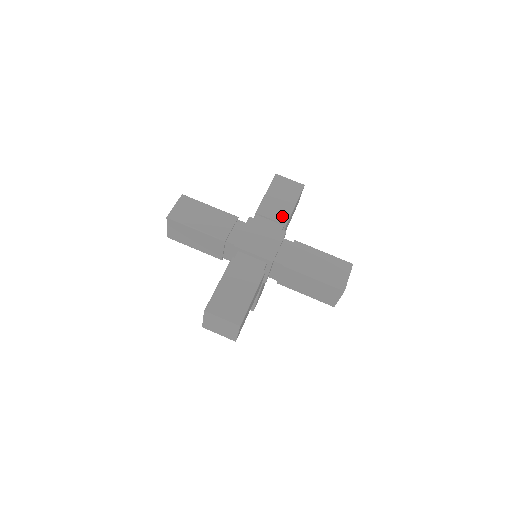
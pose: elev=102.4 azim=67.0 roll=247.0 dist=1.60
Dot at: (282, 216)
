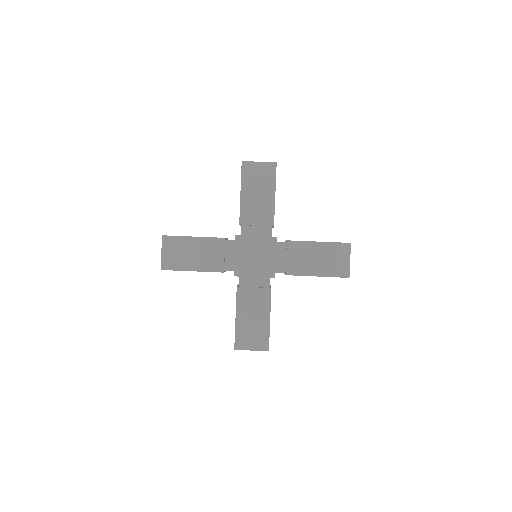
Dot at: (266, 217)
